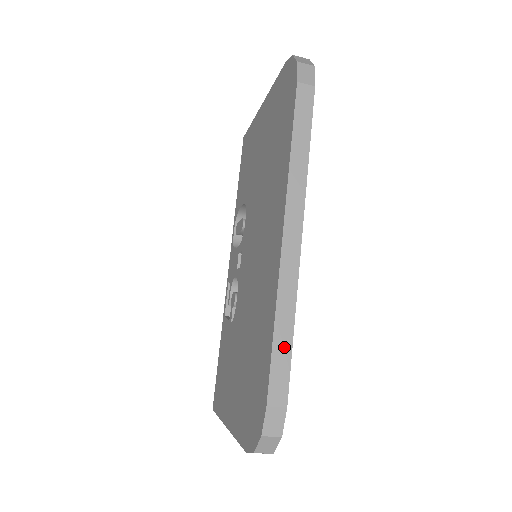
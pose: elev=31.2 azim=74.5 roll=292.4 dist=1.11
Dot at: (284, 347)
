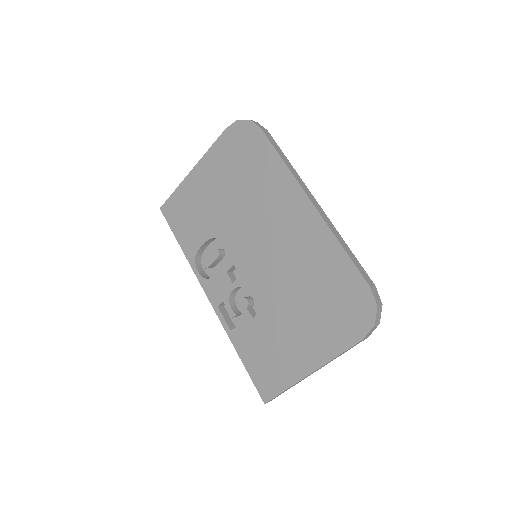
Dot at: (353, 256)
